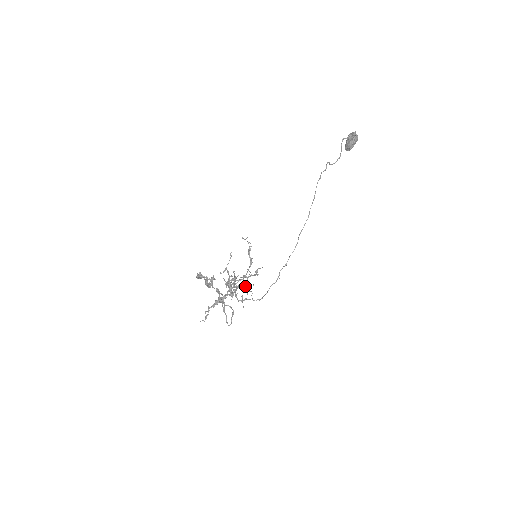
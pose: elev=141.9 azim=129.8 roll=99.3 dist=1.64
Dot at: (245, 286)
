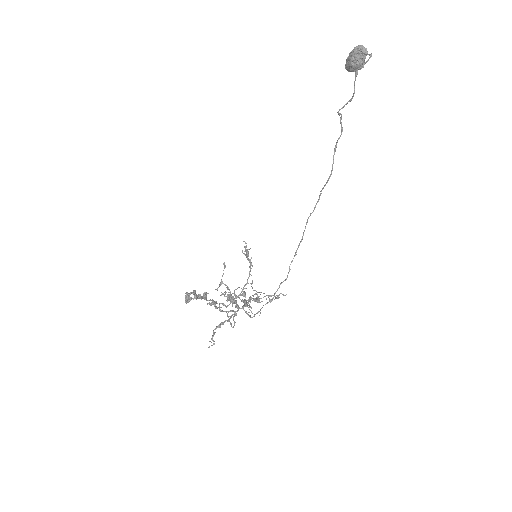
Dot at: occluded
